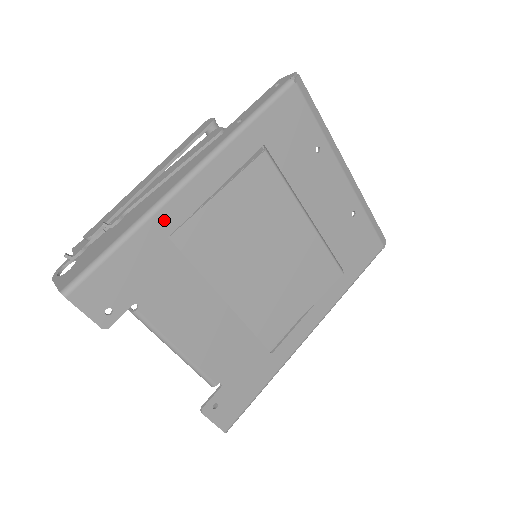
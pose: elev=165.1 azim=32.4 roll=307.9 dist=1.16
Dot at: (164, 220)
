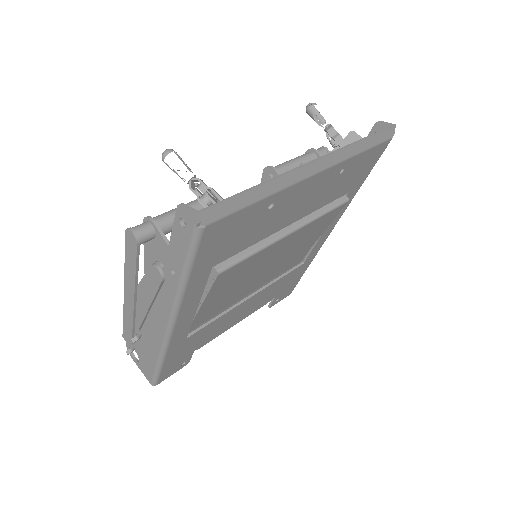
Dot at: (176, 342)
